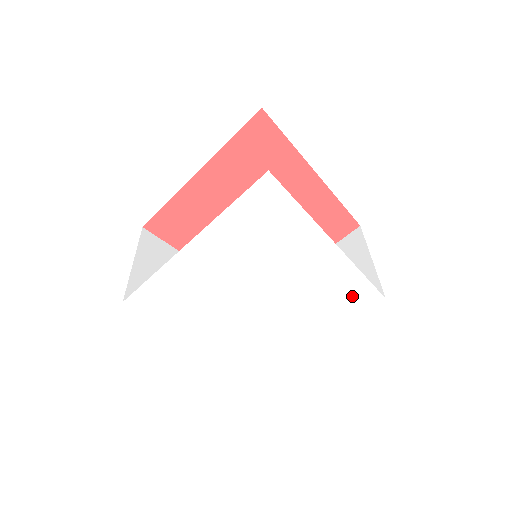
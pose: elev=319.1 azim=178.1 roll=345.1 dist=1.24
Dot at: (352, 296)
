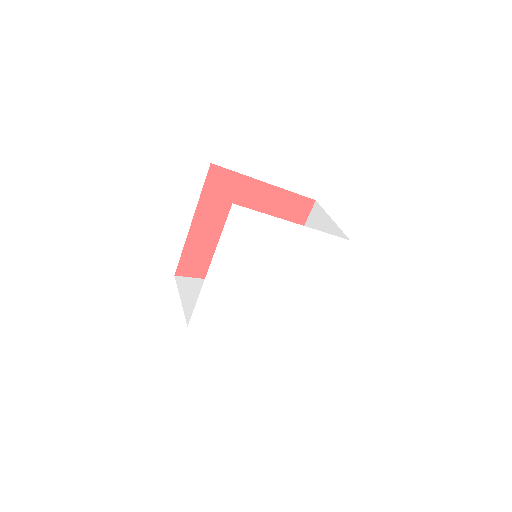
Dot at: (327, 250)
